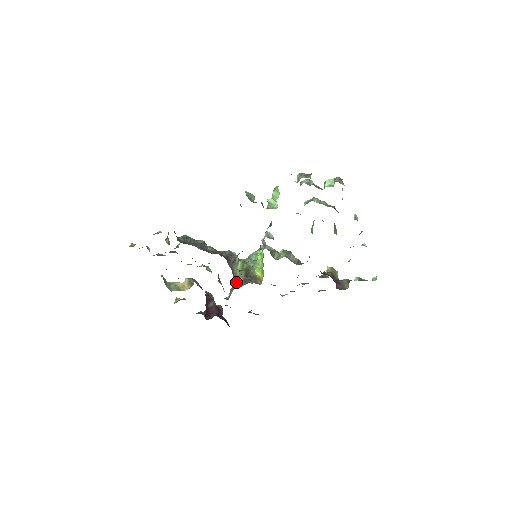
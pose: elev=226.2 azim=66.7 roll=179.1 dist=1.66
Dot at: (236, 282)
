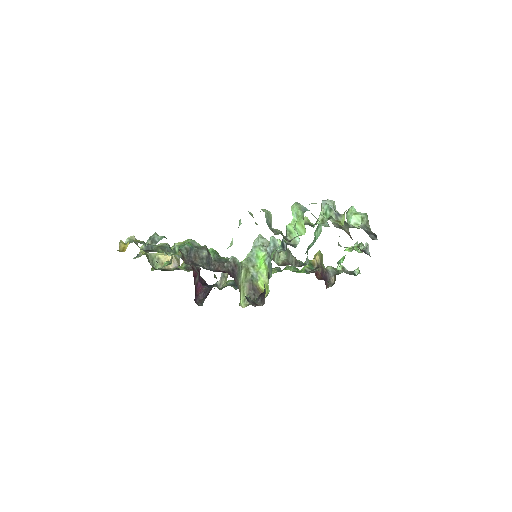
Dot at: (241, 297)
